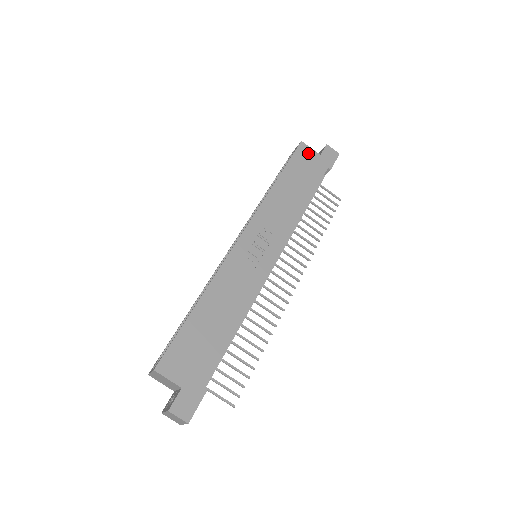
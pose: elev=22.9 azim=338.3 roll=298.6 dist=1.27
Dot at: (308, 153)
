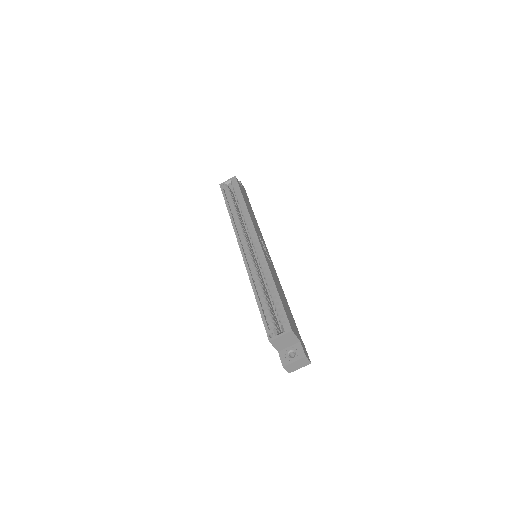
Dot at: (240, 185)
